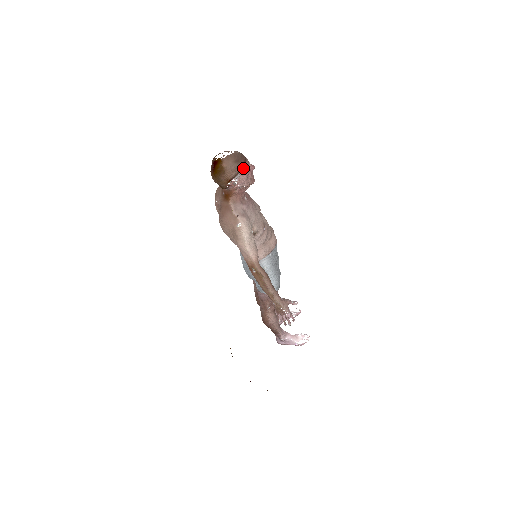
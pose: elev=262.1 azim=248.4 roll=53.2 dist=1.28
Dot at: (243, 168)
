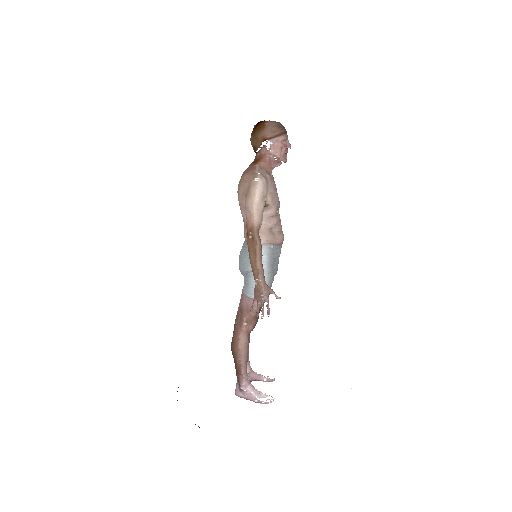
Dot at: (281, 136)
